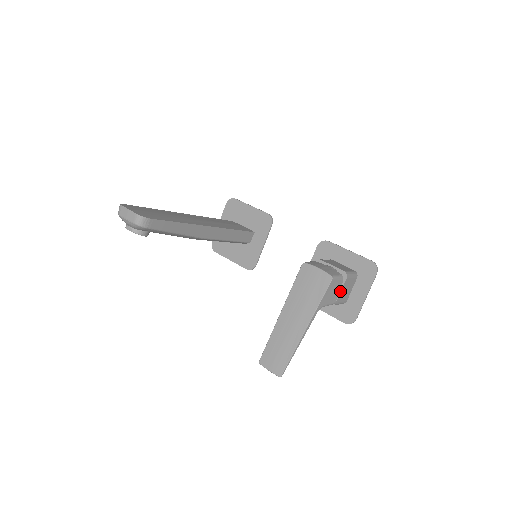
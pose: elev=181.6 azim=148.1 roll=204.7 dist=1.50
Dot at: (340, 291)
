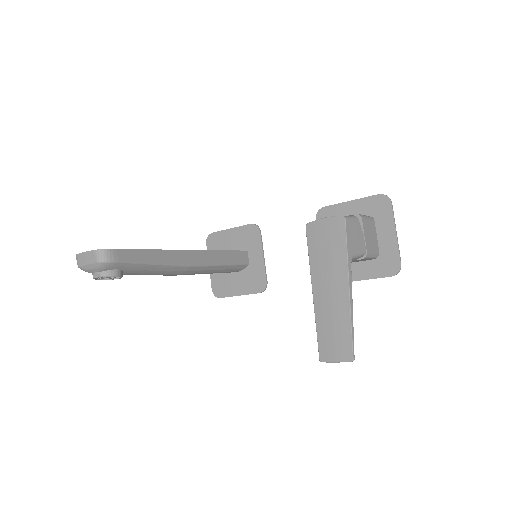
Dot at: (363, 236)
